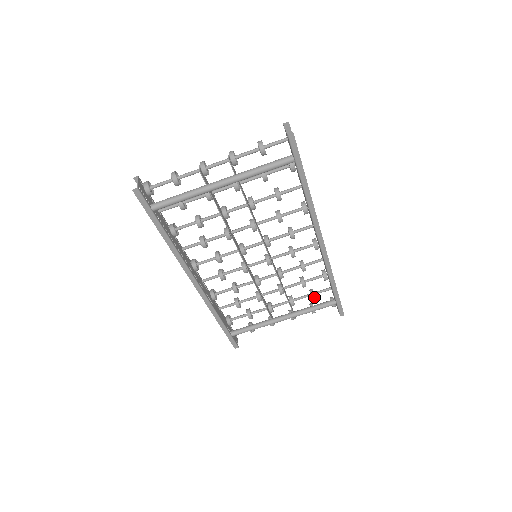
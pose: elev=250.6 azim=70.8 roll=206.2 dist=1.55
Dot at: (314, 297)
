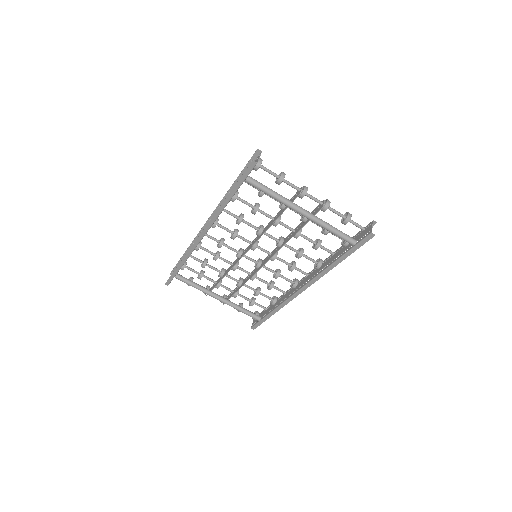
Dot at: (252, 305)
